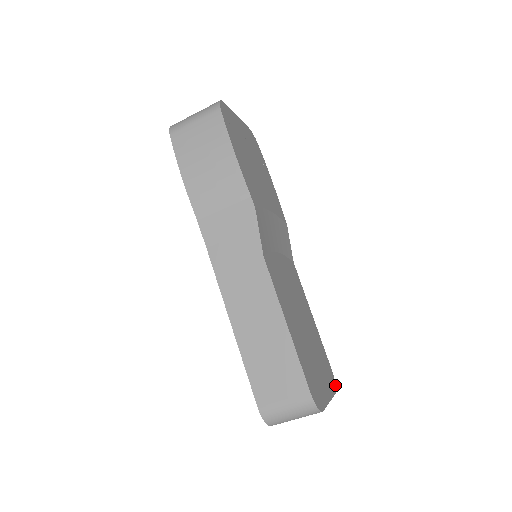
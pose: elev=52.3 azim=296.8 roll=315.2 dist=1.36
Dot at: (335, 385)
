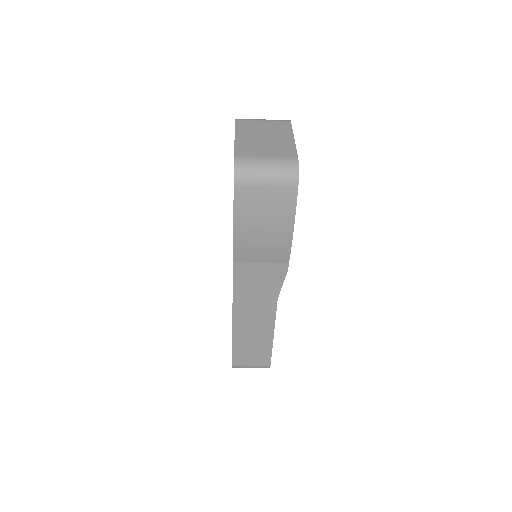
Dot at: occluded
